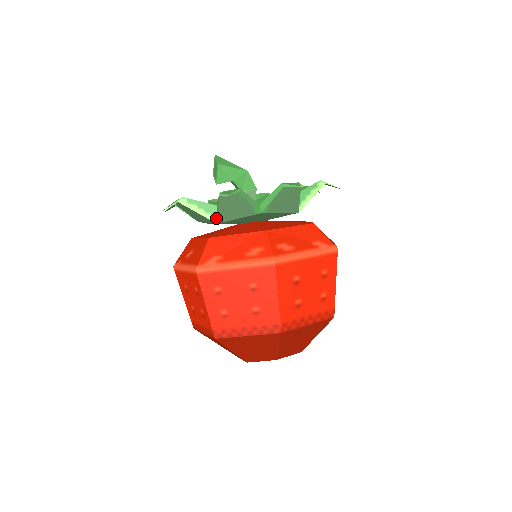
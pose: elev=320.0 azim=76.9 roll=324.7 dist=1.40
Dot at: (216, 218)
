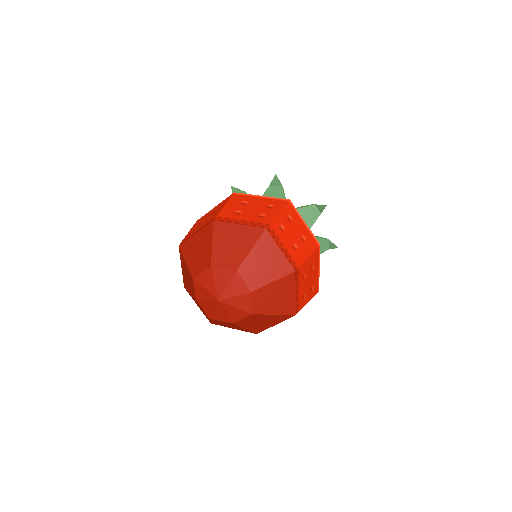
Dot at: occluded
